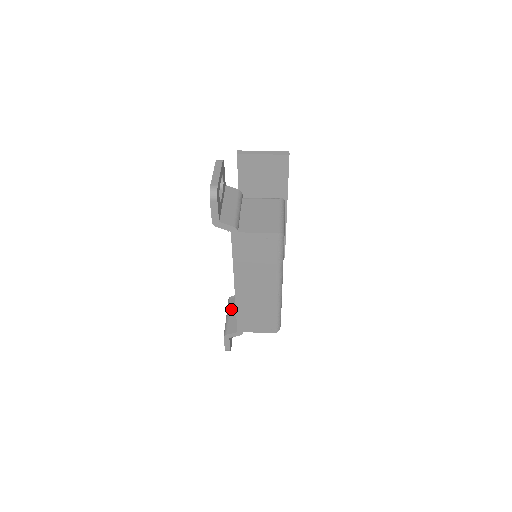
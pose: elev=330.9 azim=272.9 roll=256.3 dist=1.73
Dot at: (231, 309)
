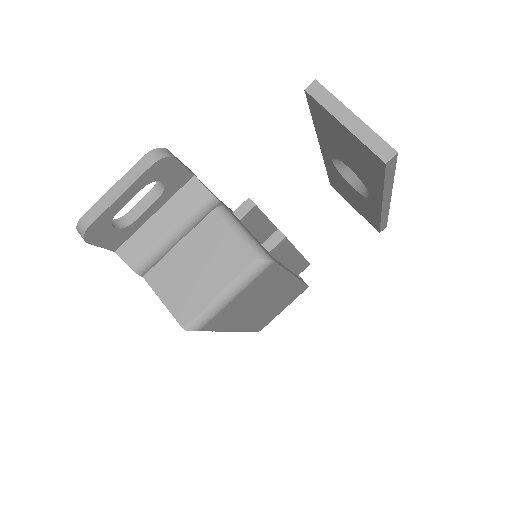
Dot at: occluded
